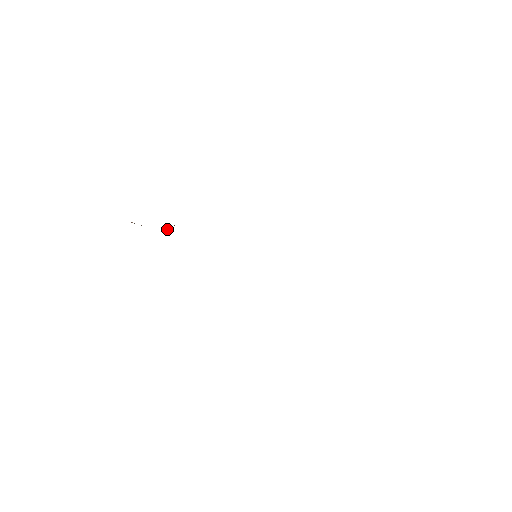
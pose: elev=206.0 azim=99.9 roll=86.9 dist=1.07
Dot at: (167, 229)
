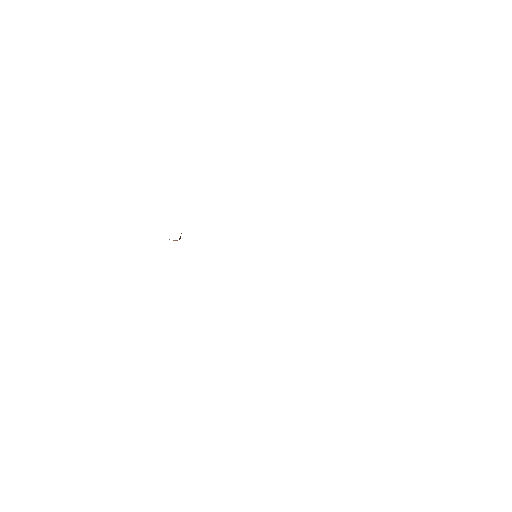
Dot at: (174, 240)
